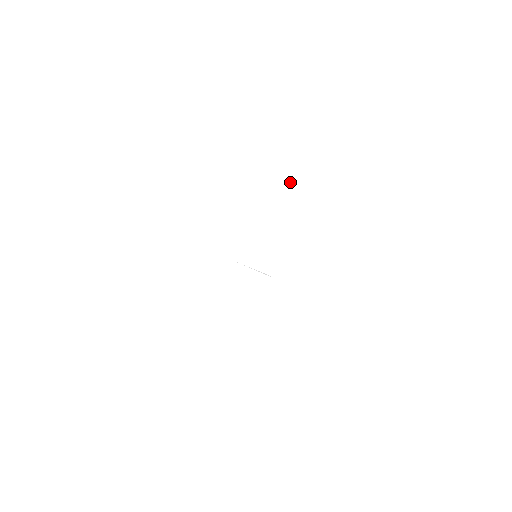
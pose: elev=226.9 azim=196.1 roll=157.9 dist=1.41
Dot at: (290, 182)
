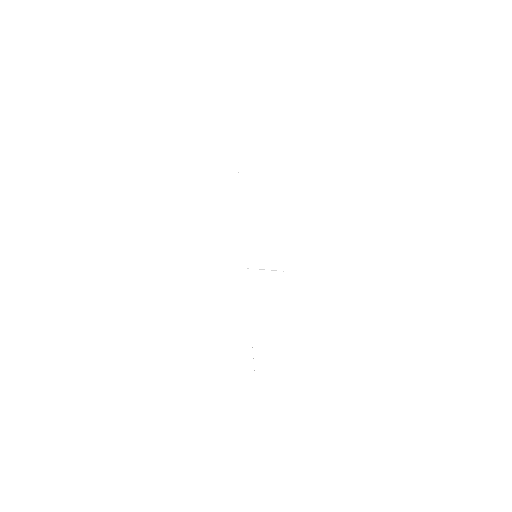
Dot at: (238, 172)
